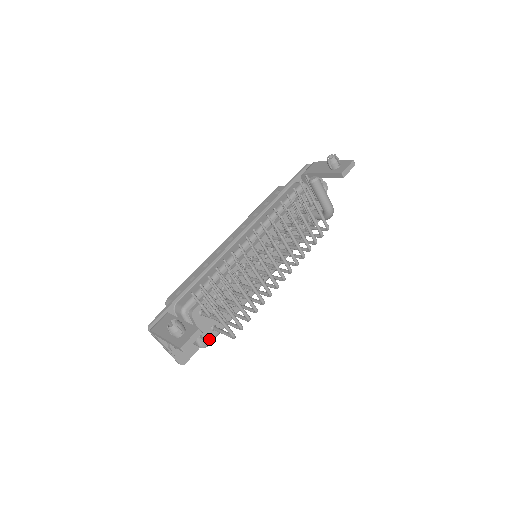
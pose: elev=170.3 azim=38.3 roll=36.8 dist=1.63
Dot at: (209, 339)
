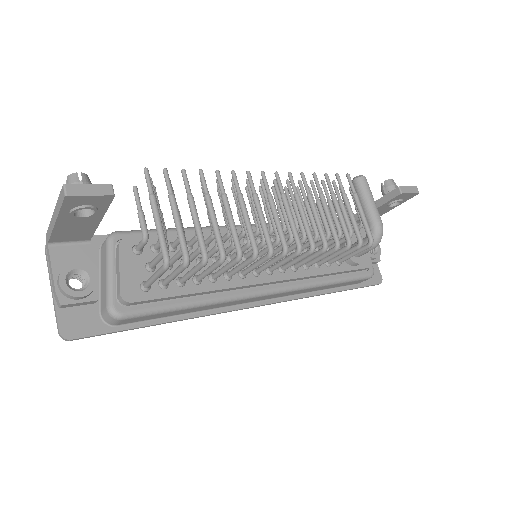
Dot at: (129, 298)
